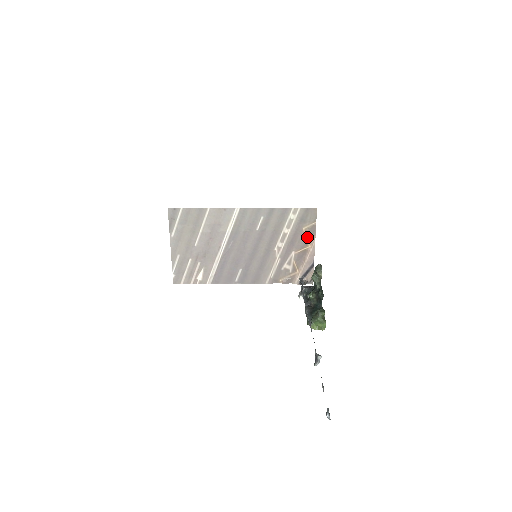
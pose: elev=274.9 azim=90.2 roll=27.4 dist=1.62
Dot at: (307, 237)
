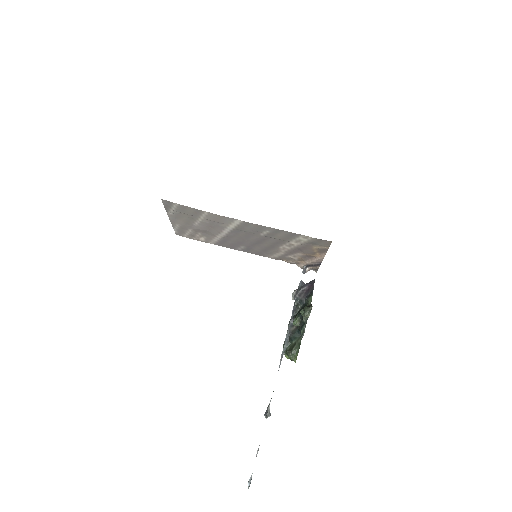
Dot at: (317, 251)
